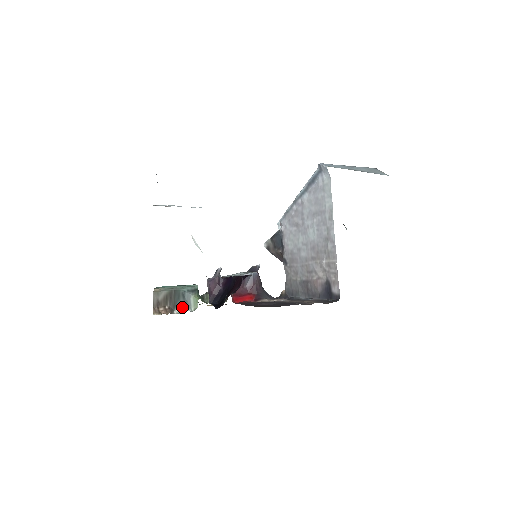
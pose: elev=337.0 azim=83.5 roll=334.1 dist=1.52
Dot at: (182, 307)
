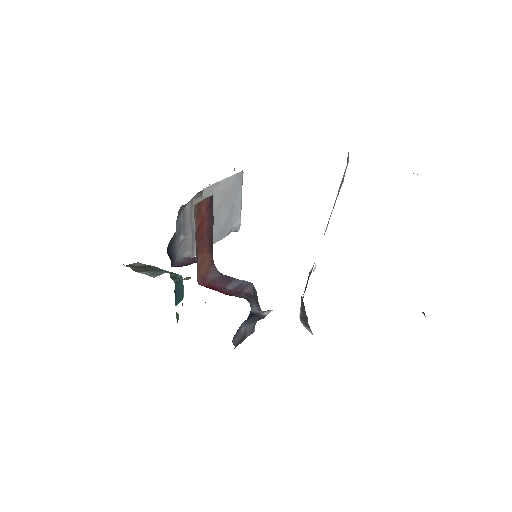
Dot at: (148, 273)
